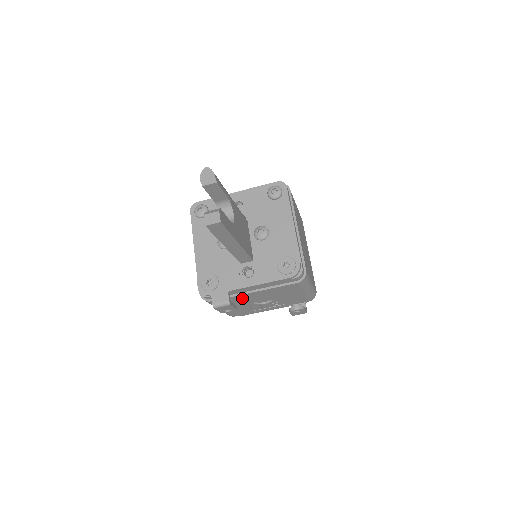
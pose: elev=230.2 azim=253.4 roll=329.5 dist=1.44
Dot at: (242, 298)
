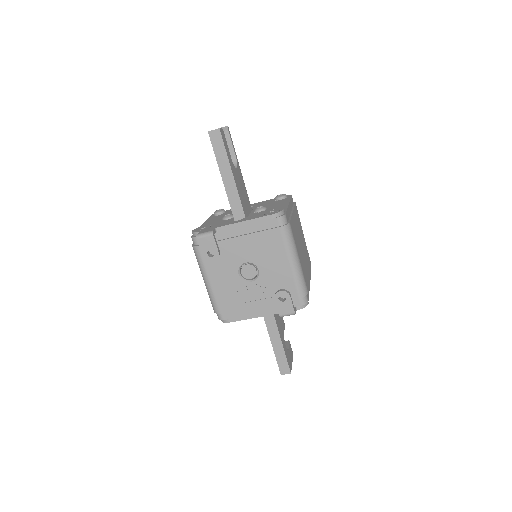
Dot at: (228, 251)
